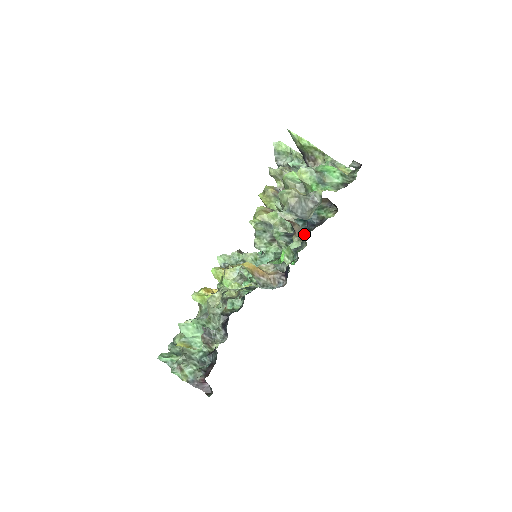
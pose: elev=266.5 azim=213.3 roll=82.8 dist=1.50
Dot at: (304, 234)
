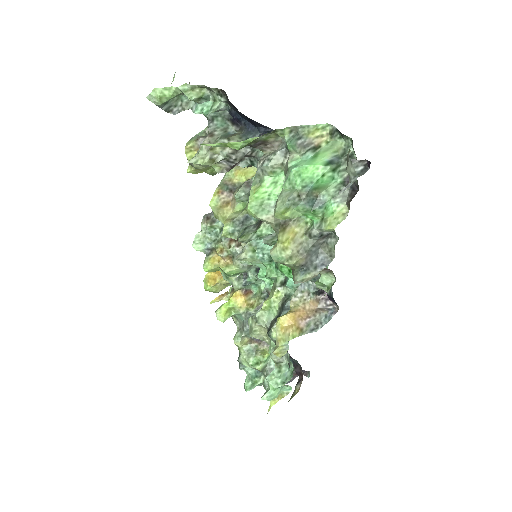
Dot at: occluded
